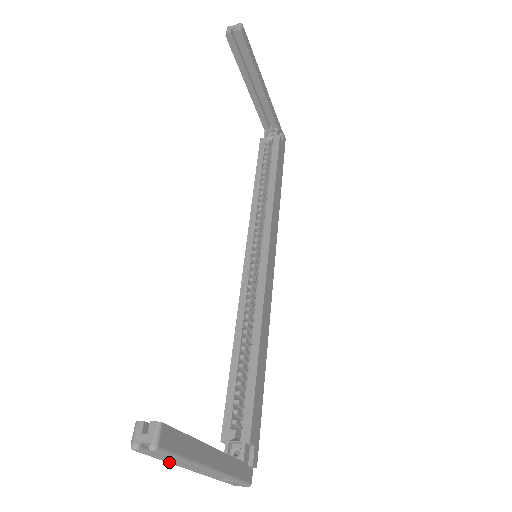
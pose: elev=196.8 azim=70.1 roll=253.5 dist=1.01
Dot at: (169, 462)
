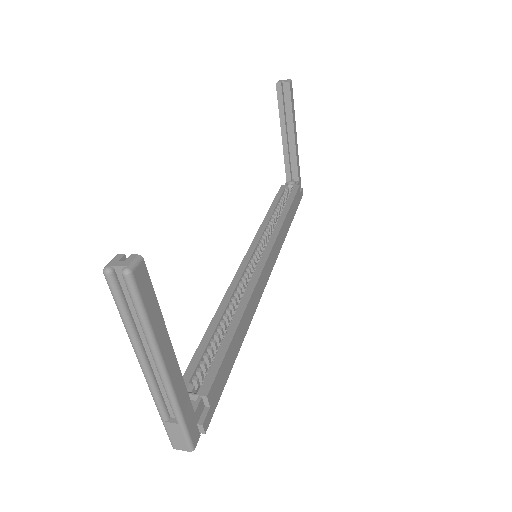
Dot at: (129, 329)
